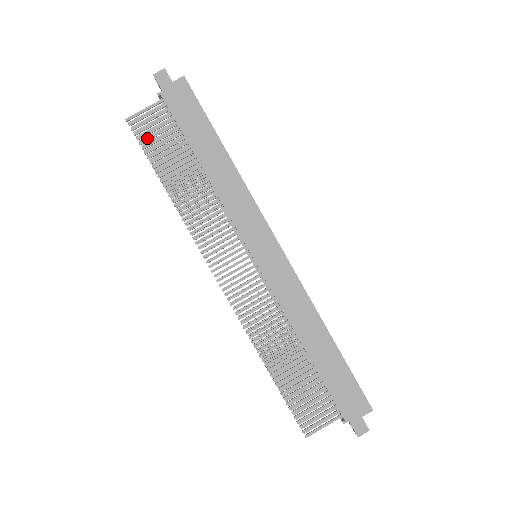
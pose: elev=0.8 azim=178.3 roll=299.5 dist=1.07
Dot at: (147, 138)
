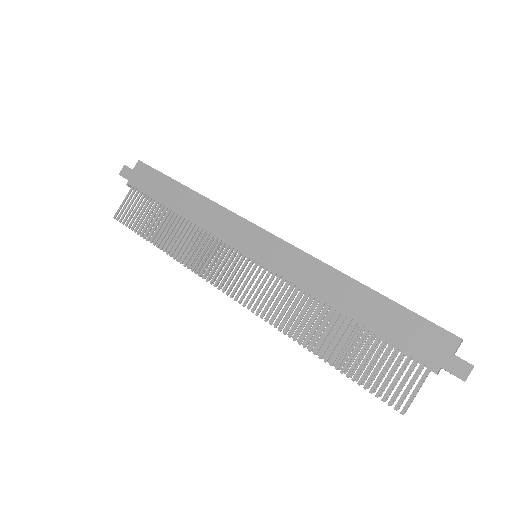
Dot at: (132, 220)
